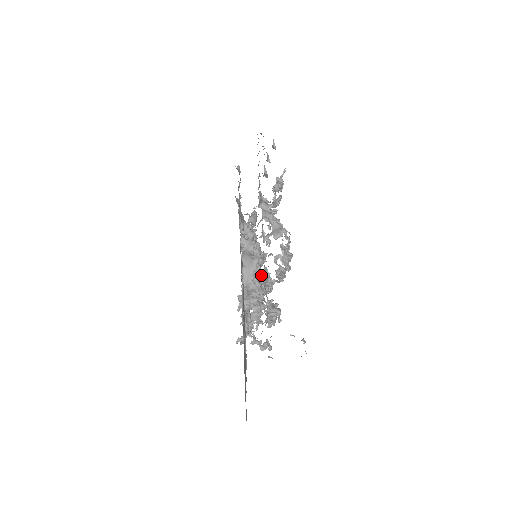
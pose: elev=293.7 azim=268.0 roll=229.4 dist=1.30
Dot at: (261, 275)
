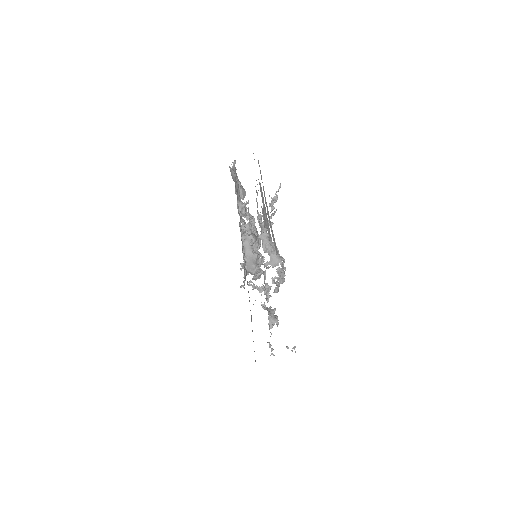
Dot at: occluded
